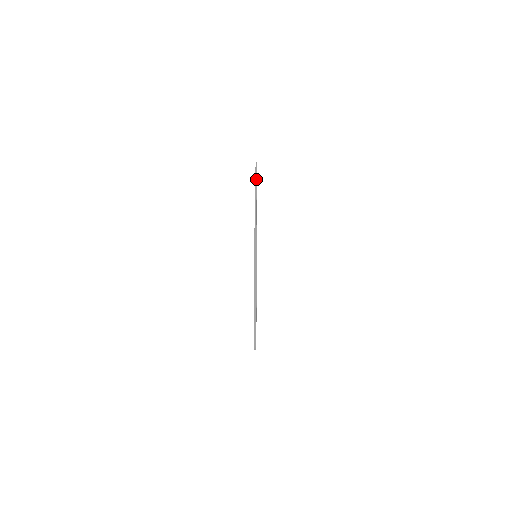
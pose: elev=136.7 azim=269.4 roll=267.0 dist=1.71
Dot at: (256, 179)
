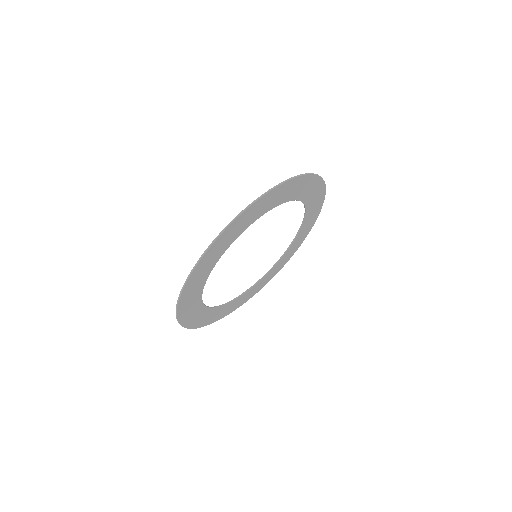
Dot at: (190, 274)
